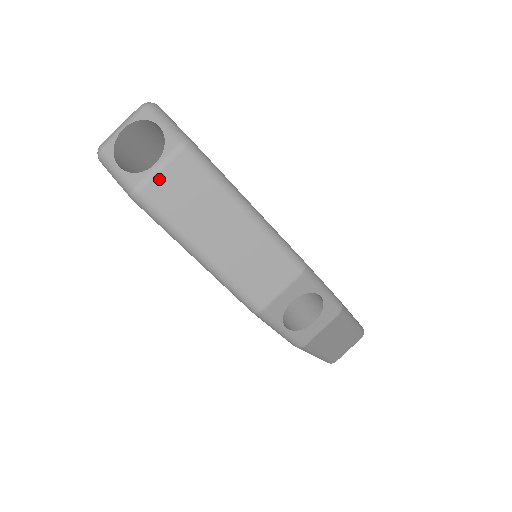
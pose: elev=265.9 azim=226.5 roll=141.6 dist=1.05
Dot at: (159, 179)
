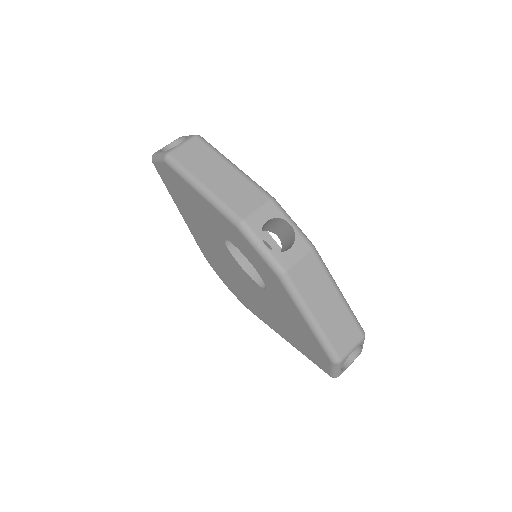
Dot at: (181, 148)
